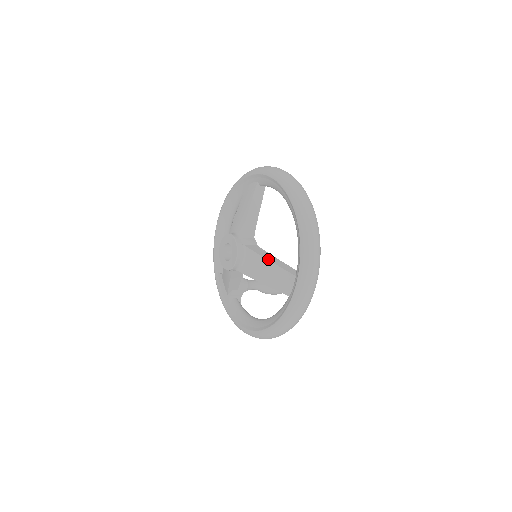
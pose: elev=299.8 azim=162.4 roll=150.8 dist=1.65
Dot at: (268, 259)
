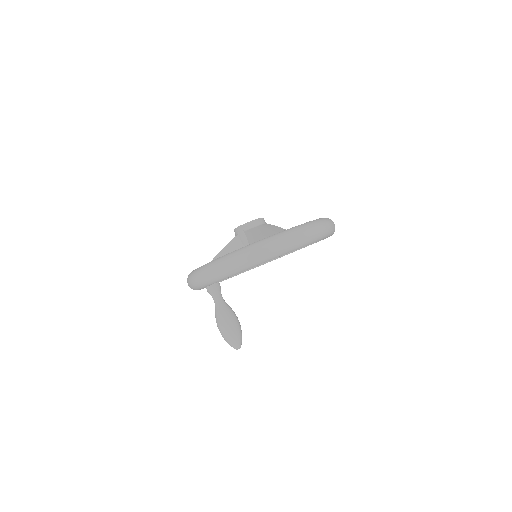
Dot at: (278, 227)
